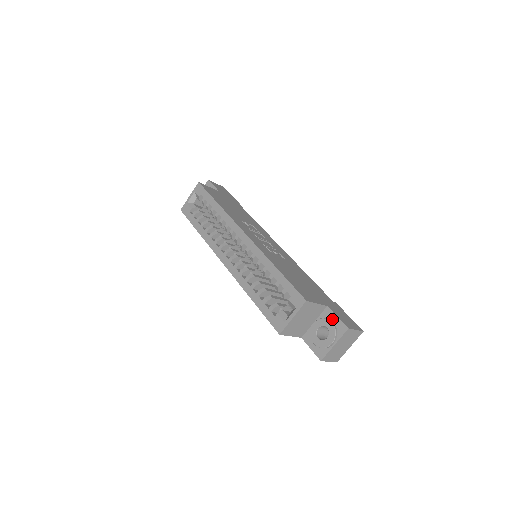
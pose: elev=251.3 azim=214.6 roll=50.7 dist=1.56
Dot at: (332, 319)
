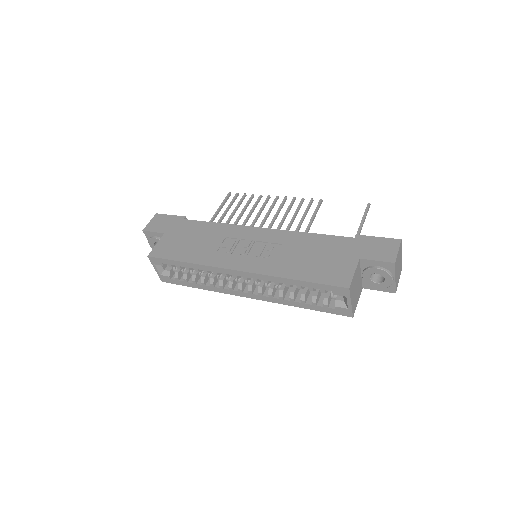
Dot at: (374, 265)
